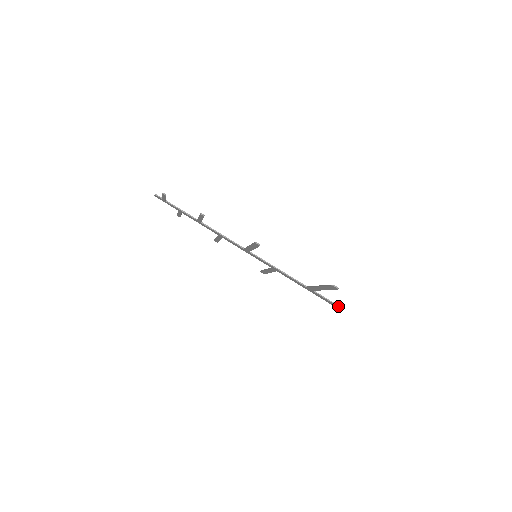
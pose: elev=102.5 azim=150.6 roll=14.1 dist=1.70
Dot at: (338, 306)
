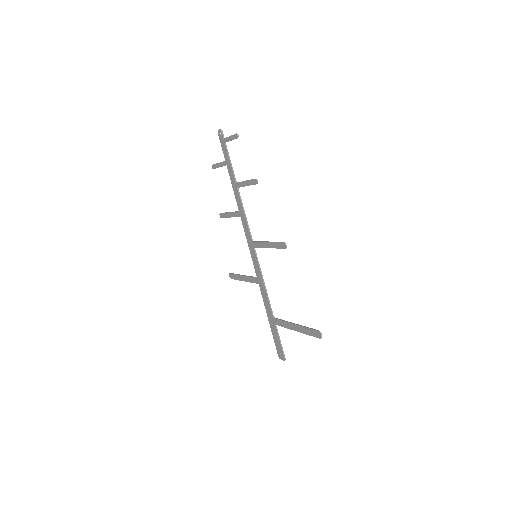
Dot at: (284, 355)
